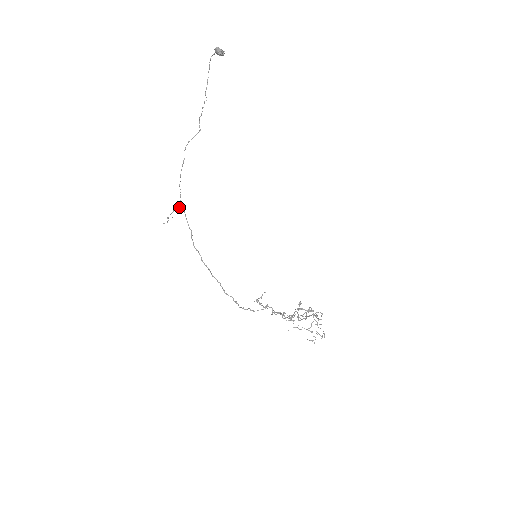
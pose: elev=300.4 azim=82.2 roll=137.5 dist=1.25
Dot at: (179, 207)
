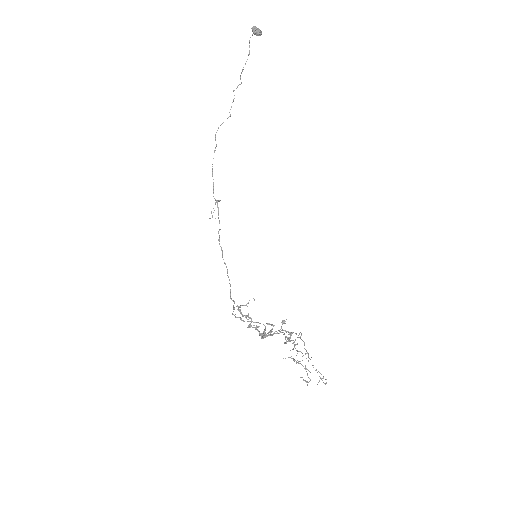
Dot at: (218, 200)
